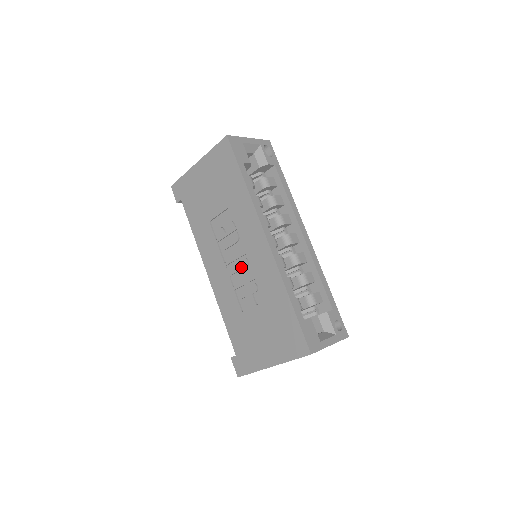
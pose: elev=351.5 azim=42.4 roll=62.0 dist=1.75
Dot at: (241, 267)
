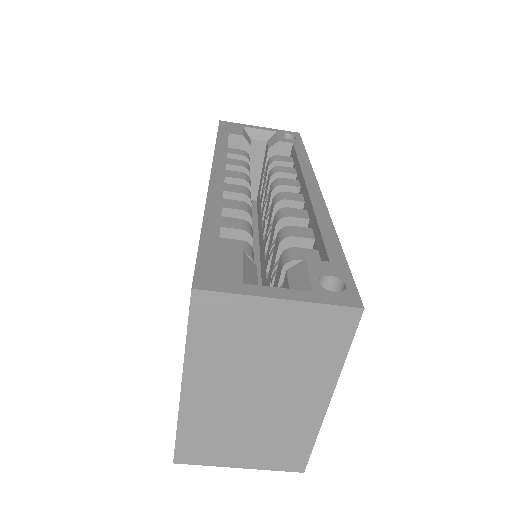
Dot at: occluded
